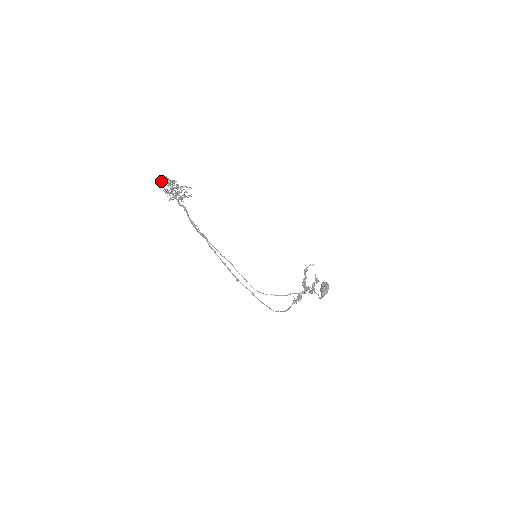
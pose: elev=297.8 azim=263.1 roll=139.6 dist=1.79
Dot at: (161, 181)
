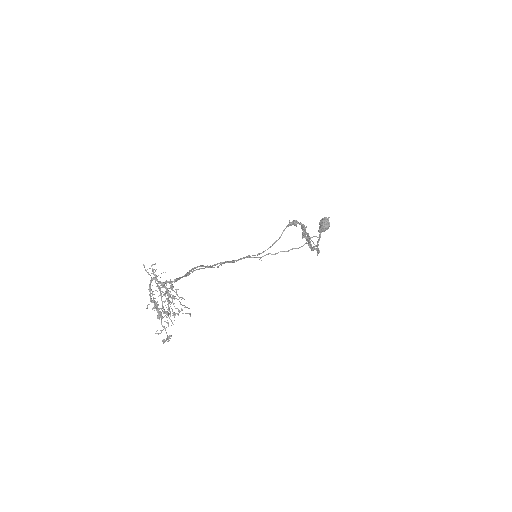
Dot at: occluded
